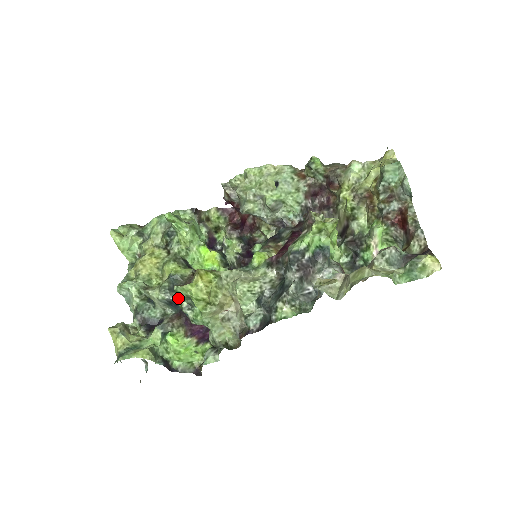
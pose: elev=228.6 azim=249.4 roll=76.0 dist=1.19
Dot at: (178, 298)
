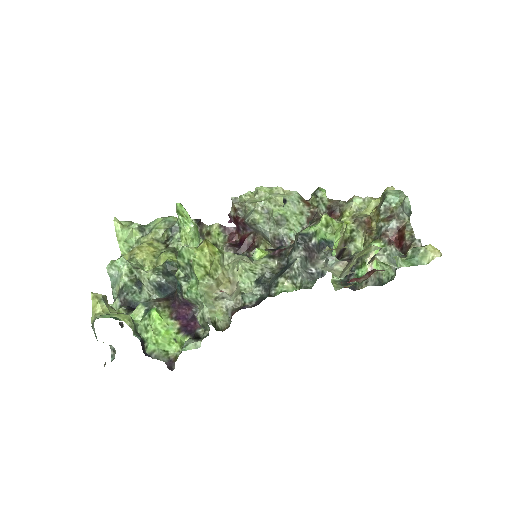
Dot at: (169, 283)
